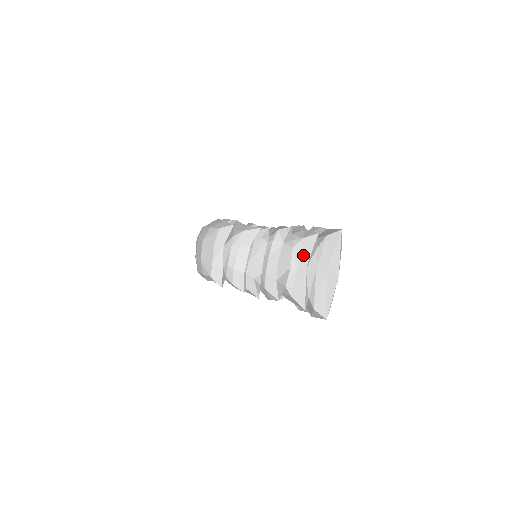
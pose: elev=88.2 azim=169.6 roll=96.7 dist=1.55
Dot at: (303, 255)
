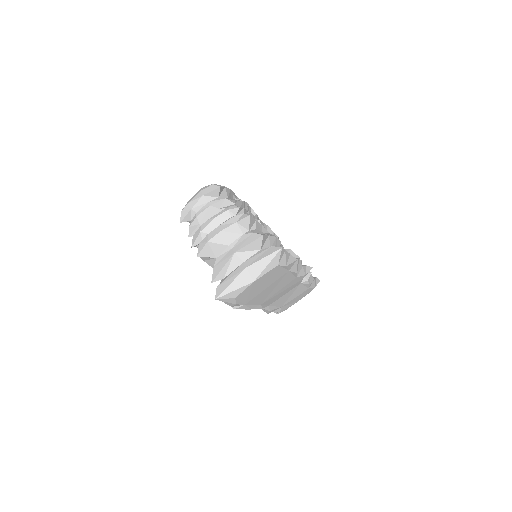
Dot at: (242, 243)
